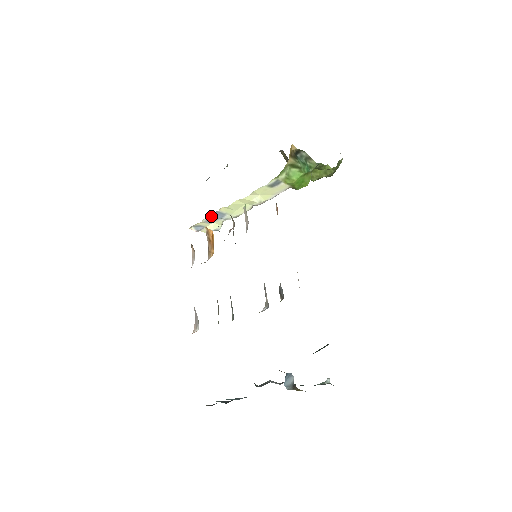
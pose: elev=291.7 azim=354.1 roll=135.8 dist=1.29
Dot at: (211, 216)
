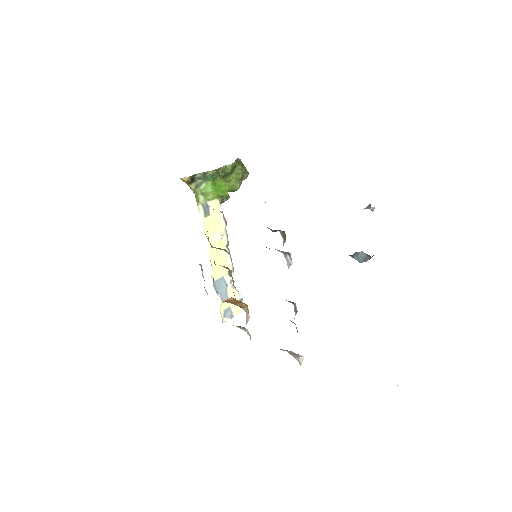
Dot at: (218, 292)
